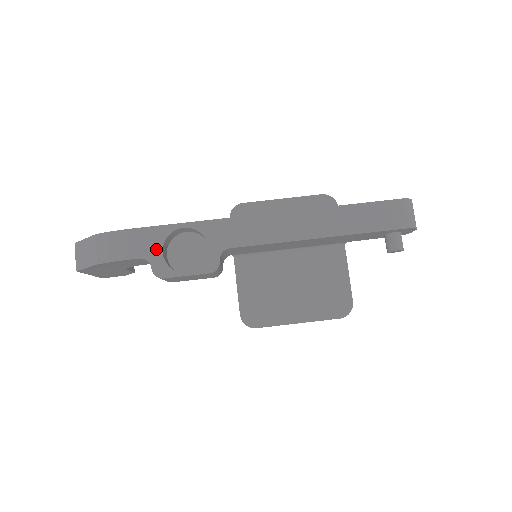
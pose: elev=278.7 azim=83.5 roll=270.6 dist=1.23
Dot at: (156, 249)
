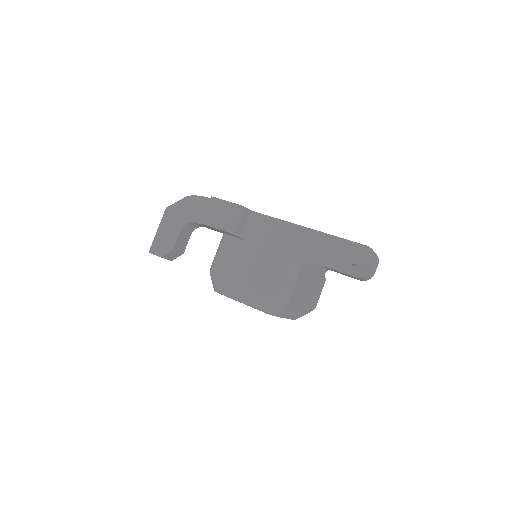
Dot at: occluded
